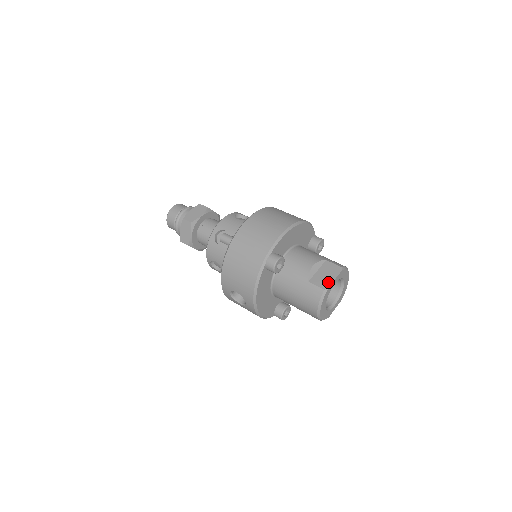
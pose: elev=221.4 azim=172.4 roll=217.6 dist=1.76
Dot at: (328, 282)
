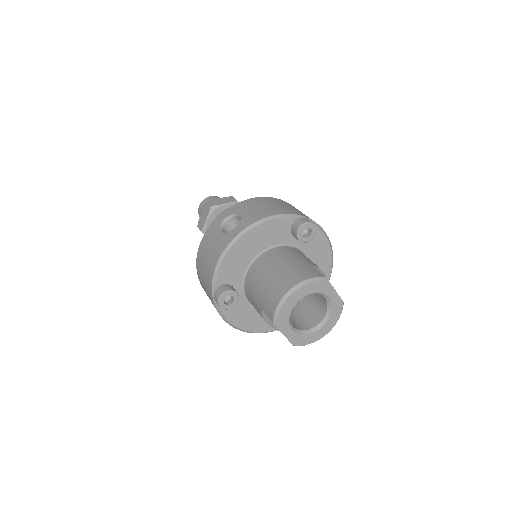
Dot at: (330, 284)
